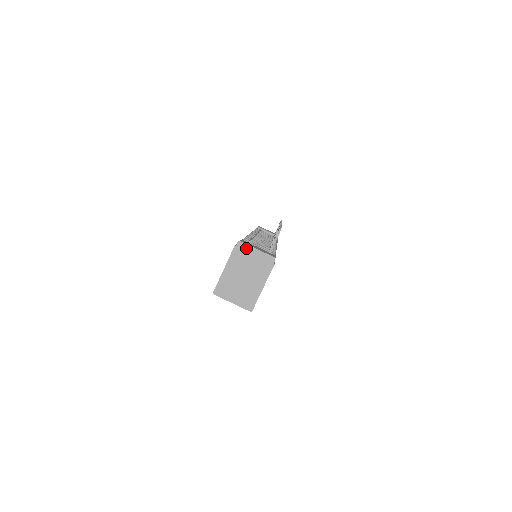
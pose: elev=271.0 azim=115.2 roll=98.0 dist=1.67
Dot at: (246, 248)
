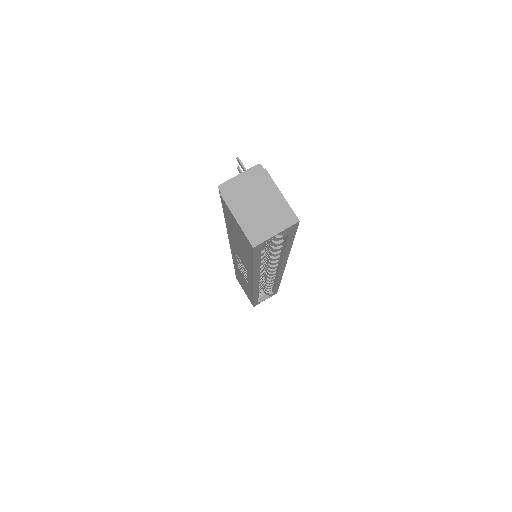
Dot at: (230, 184)
